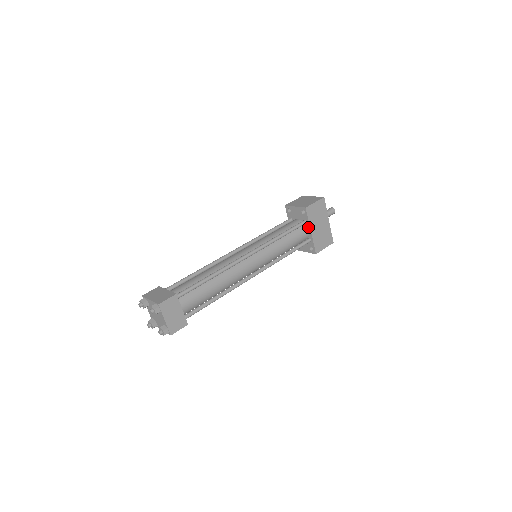
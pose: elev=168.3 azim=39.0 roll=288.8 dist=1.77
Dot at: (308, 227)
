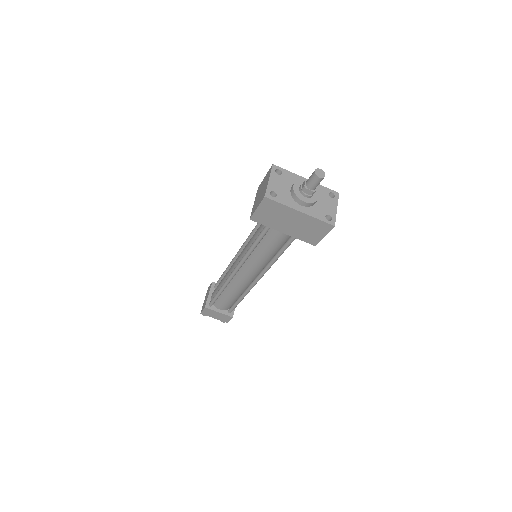
Dot at: (278, 228)
